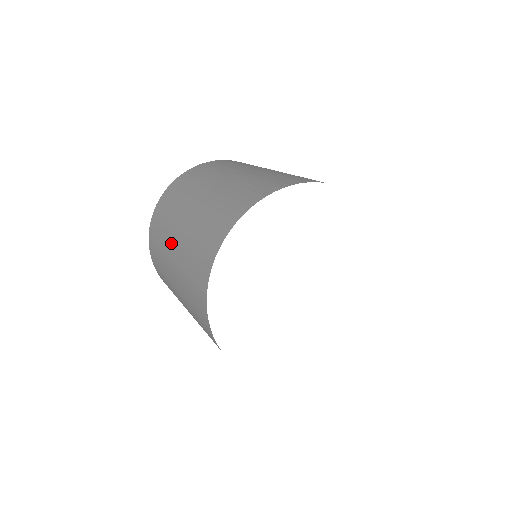
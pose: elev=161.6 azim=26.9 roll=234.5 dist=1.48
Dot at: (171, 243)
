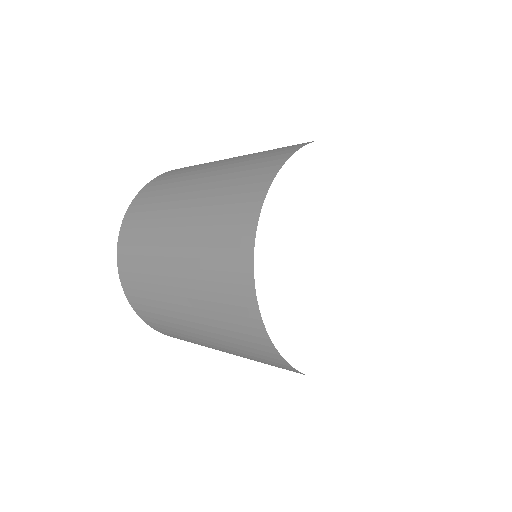
Dot at: (174, 305)
